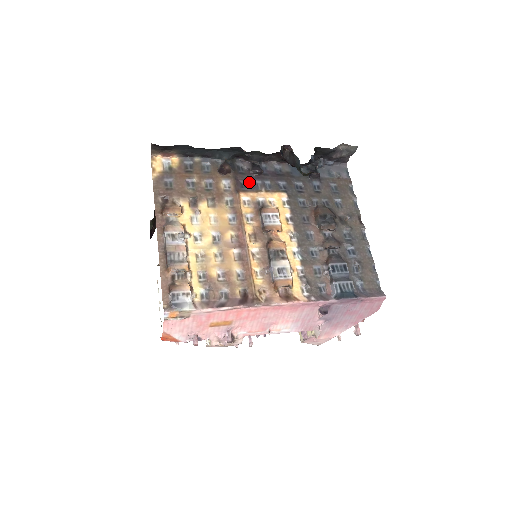
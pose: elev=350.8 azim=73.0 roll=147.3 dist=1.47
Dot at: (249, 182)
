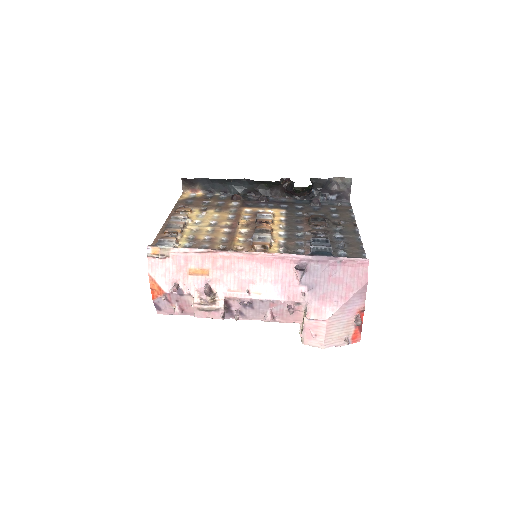
Dot at: (255, 204)
